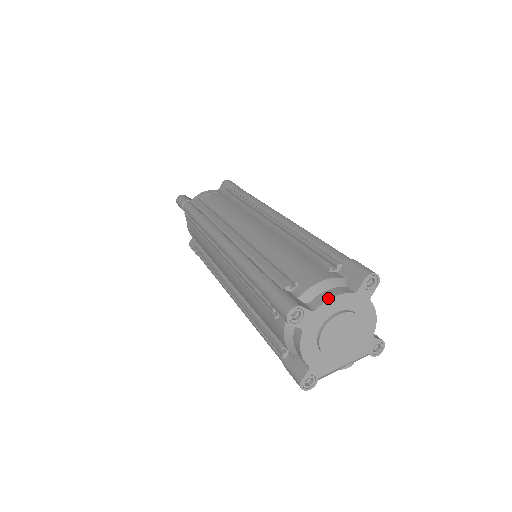
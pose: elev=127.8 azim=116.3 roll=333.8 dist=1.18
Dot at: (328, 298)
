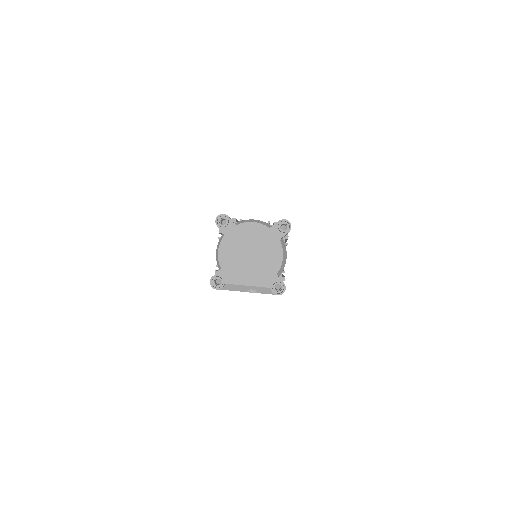
Dot at: (249, 222)
